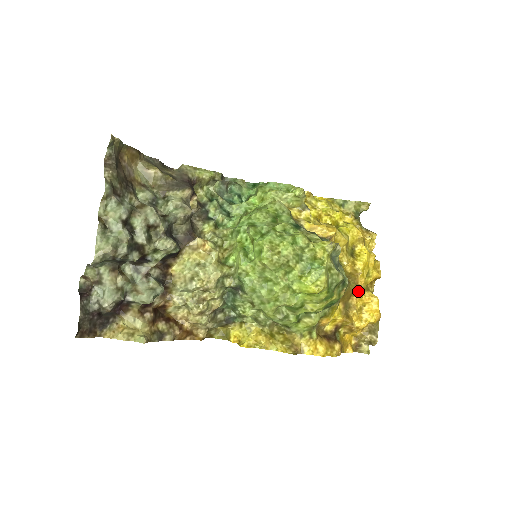
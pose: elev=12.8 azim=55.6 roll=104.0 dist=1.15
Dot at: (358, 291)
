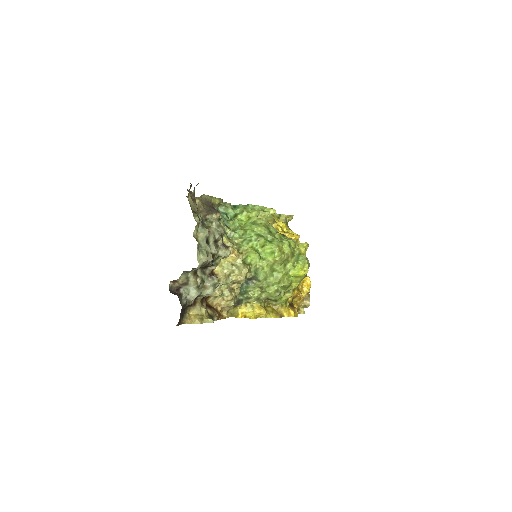
Dot at: occluded
